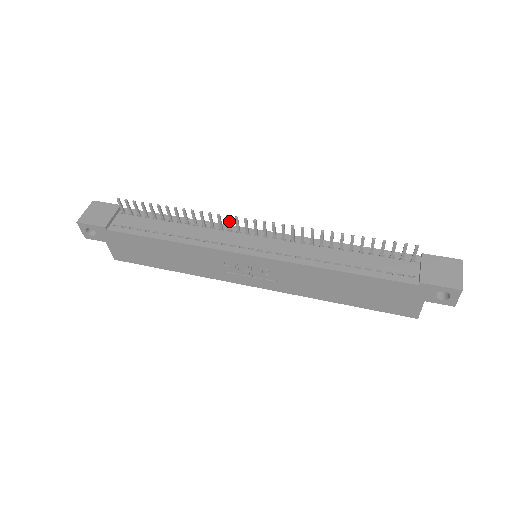
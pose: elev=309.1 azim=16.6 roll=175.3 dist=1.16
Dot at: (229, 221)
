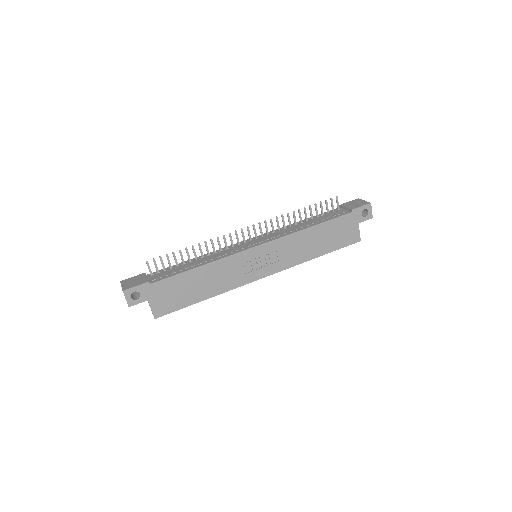
Dot at: (231, 237)
